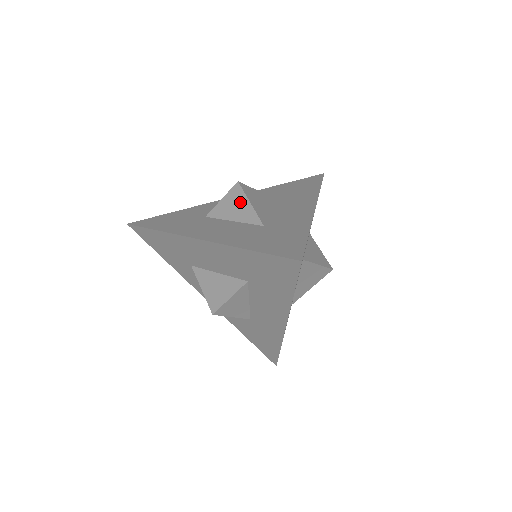
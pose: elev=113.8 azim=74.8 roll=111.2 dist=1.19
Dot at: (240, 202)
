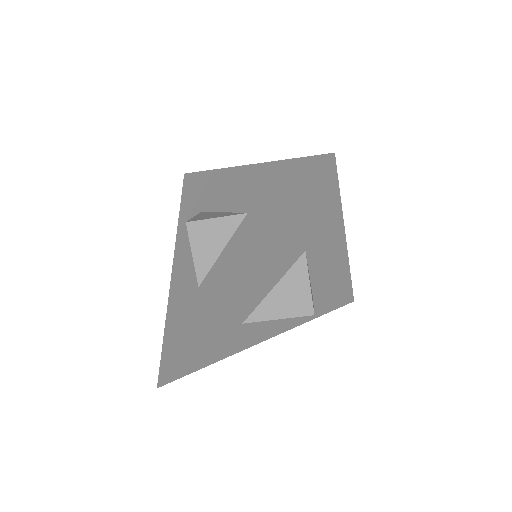
Dot at: occluded
